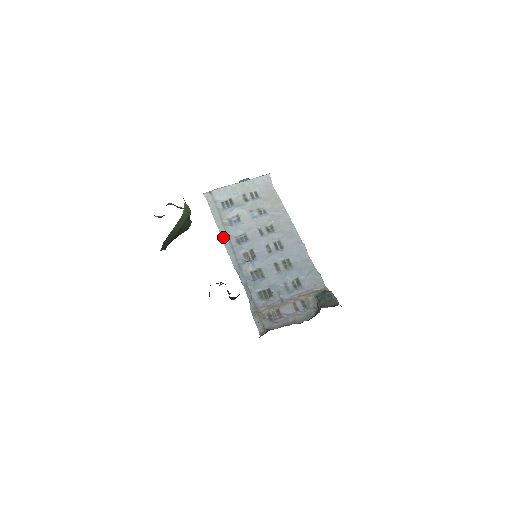
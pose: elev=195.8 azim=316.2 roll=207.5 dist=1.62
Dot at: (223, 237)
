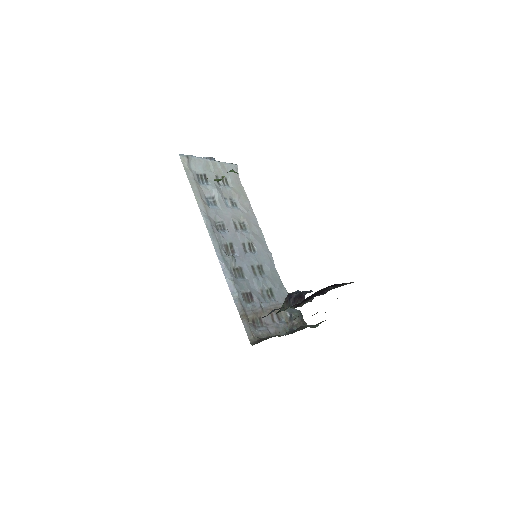
Dot at: (205, 217)
